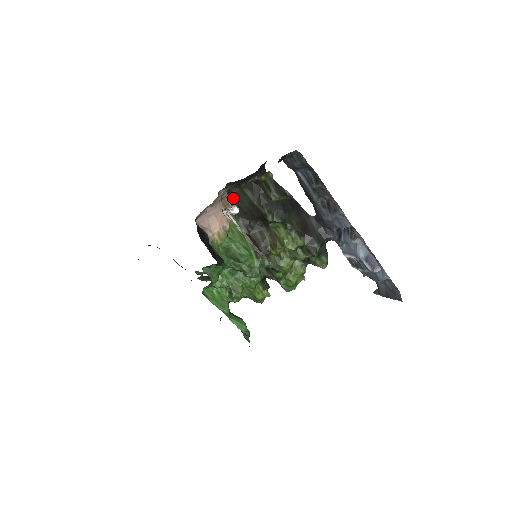
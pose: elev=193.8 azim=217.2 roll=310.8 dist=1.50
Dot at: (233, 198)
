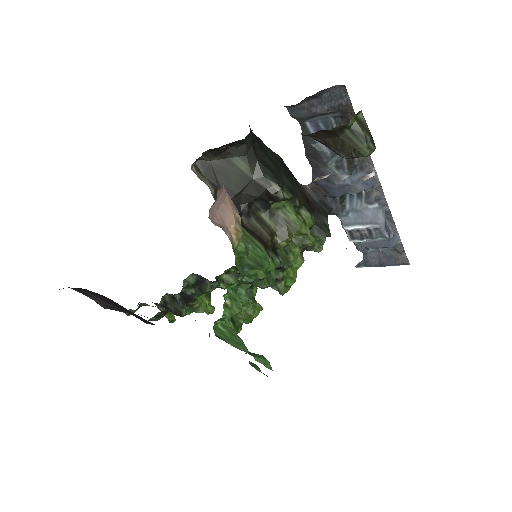
Dot at: (212, 175)
